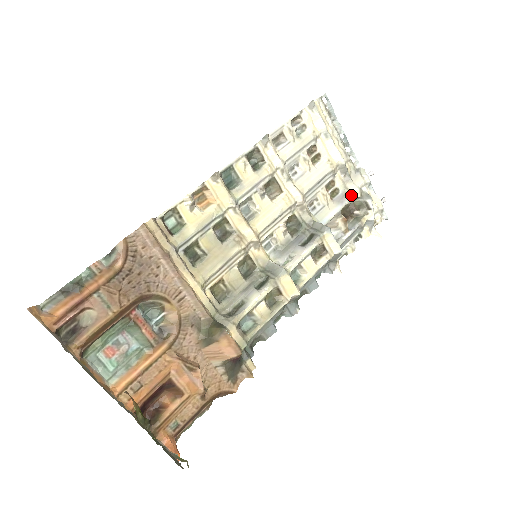
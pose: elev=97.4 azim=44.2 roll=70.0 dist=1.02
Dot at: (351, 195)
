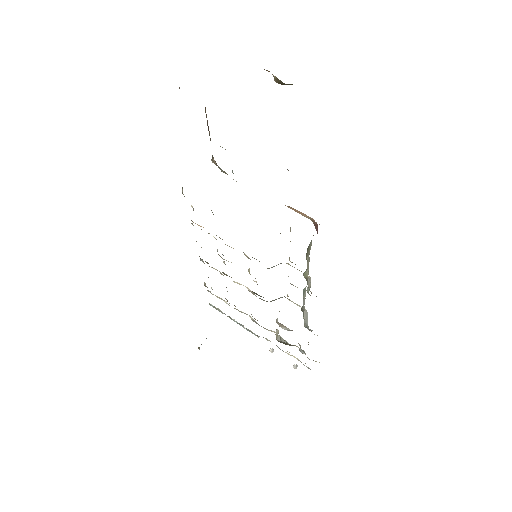
Dot at: occluded
